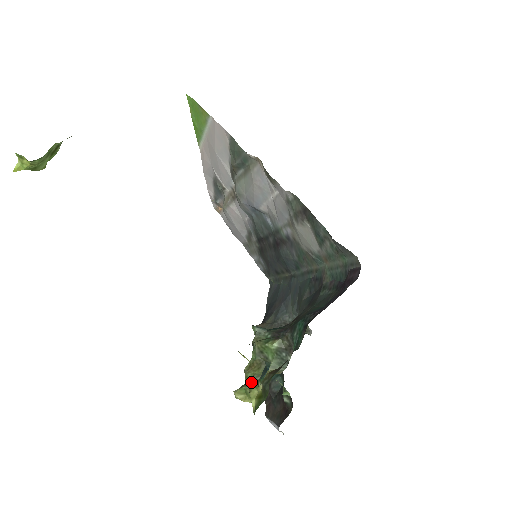
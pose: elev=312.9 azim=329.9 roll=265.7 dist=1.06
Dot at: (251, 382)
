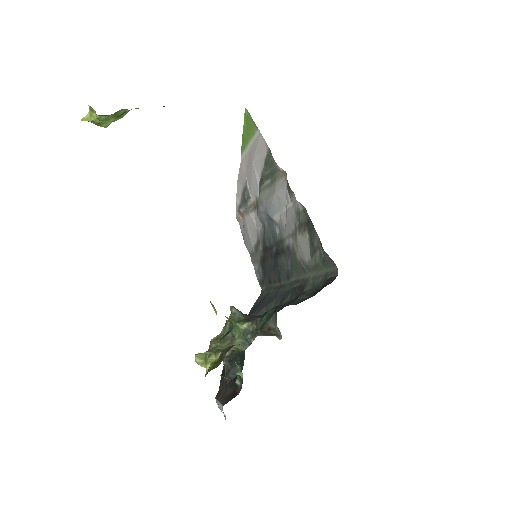
Dot at: (213, 350)
